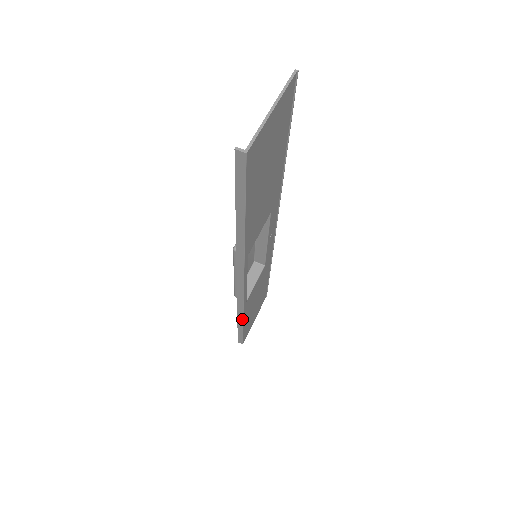
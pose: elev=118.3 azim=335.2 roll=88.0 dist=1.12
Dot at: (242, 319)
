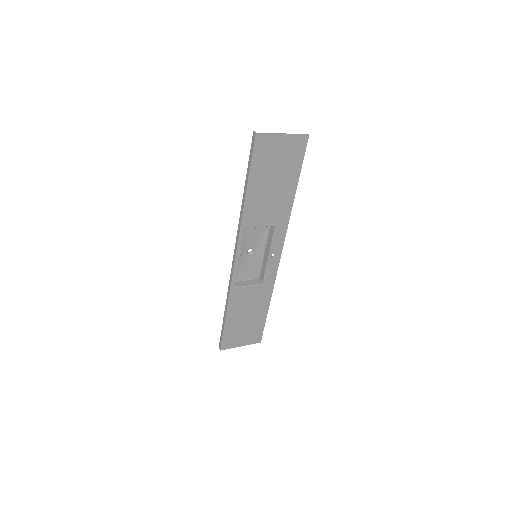
Dot at: (227, 306)
